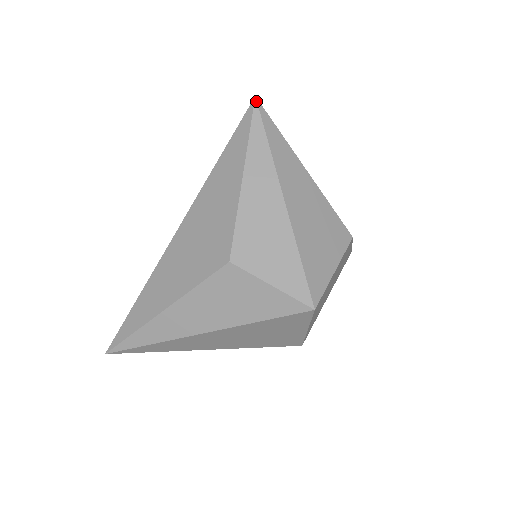
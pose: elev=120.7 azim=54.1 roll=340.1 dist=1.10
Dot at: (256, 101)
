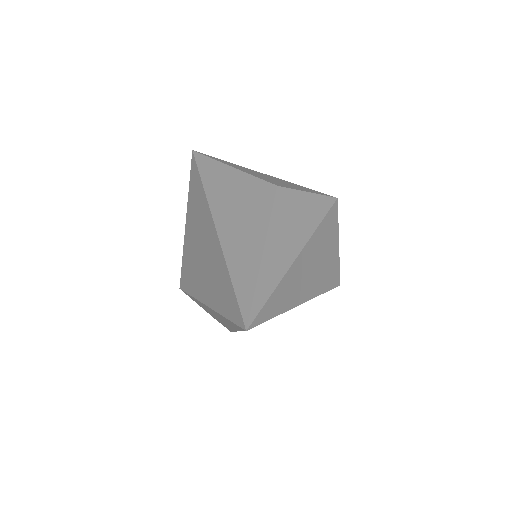
Dot at: (195, 151)
